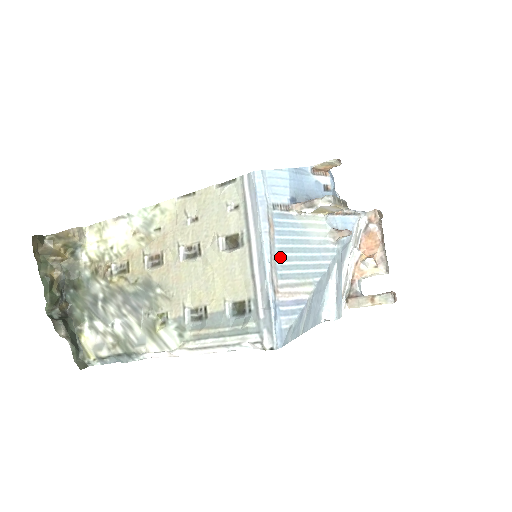
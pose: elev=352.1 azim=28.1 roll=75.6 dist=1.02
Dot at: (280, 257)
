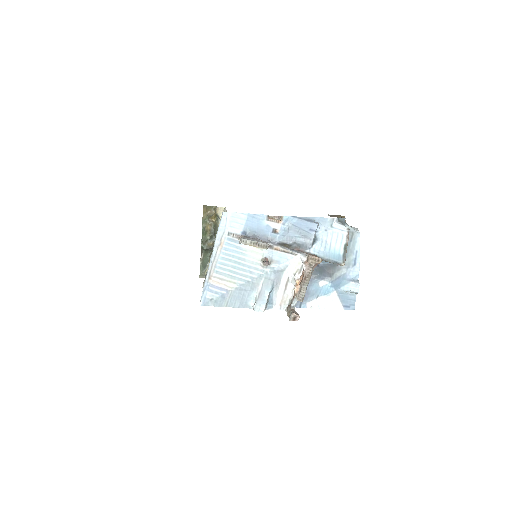
Dot at: (221, 262)
